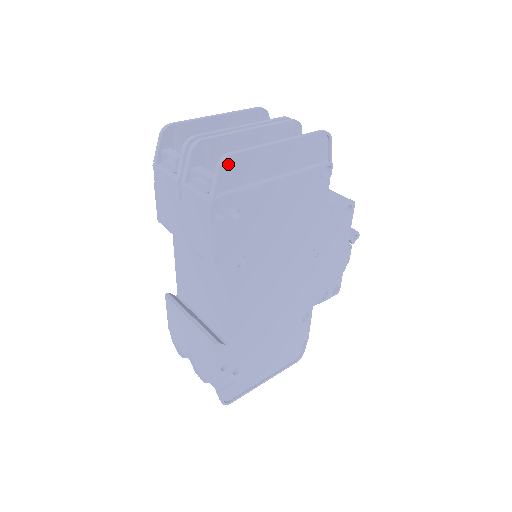
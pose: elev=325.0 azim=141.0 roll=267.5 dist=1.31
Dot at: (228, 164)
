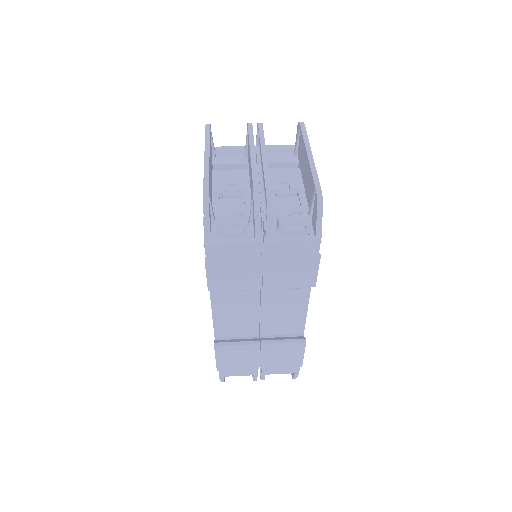
Dot at: occluded
